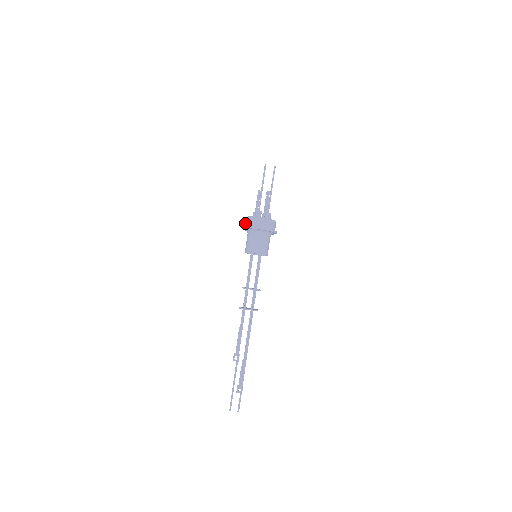
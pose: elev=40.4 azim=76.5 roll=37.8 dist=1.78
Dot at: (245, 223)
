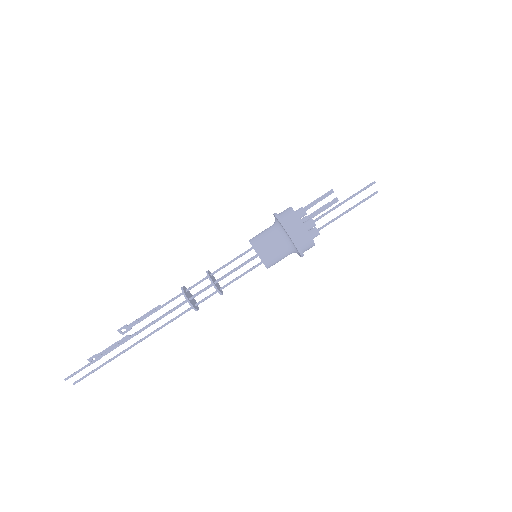
Dot at: (287, 218)
